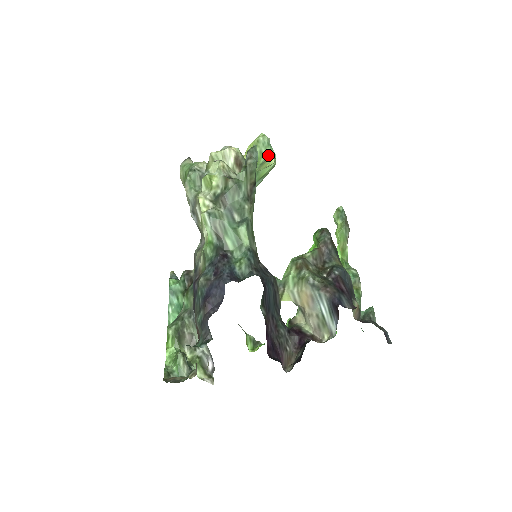
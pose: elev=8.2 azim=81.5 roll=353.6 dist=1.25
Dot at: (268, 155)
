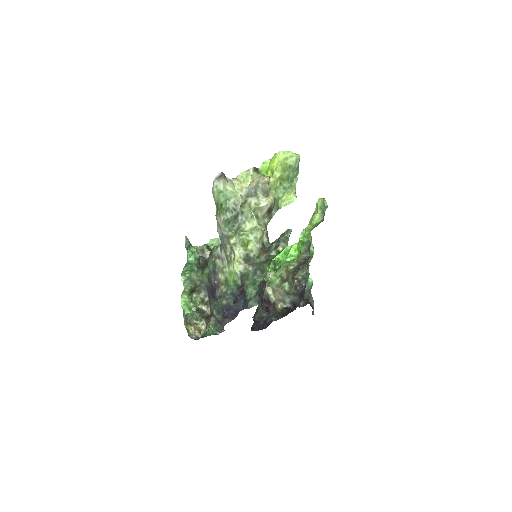
Dot at: (293, 177)
